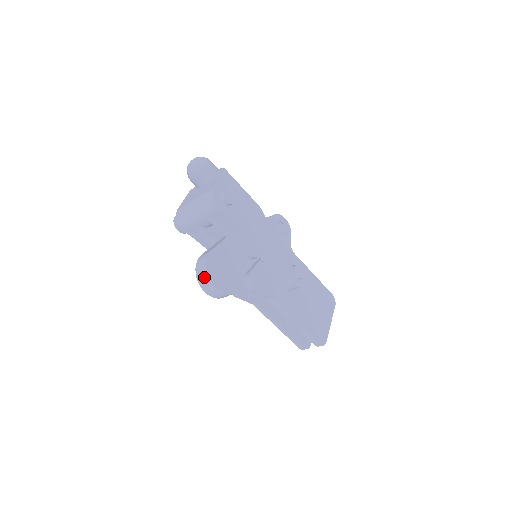
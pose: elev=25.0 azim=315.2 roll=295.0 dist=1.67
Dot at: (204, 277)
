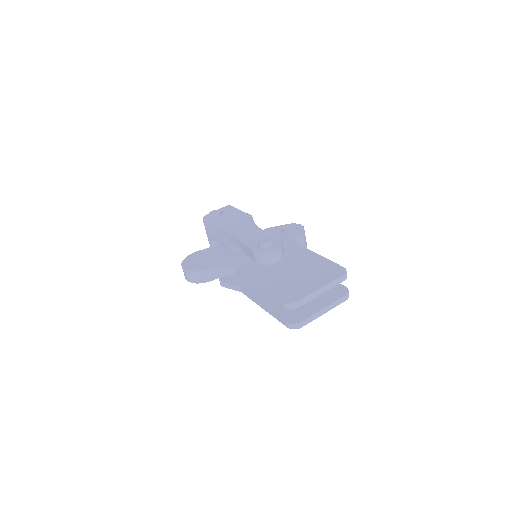
Dot at: occluded
